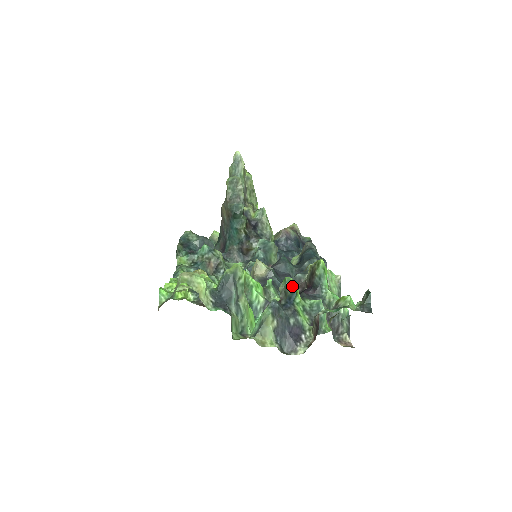
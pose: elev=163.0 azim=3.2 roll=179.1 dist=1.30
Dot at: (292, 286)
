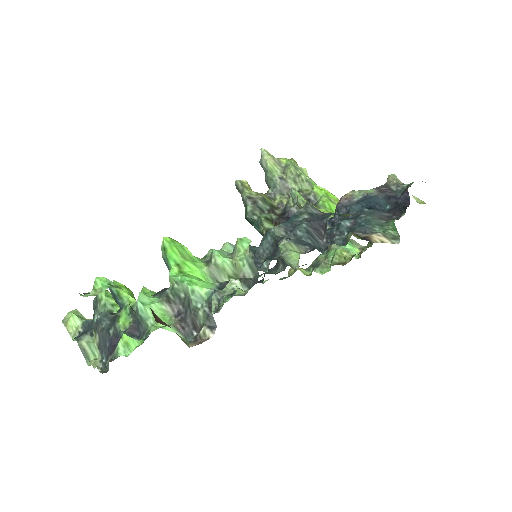
Dot at: (111, 289)
